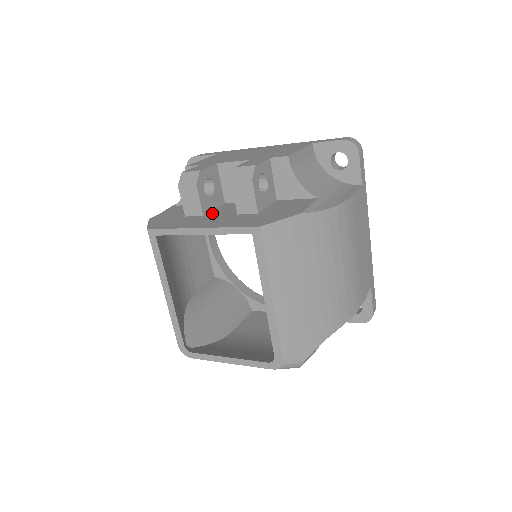
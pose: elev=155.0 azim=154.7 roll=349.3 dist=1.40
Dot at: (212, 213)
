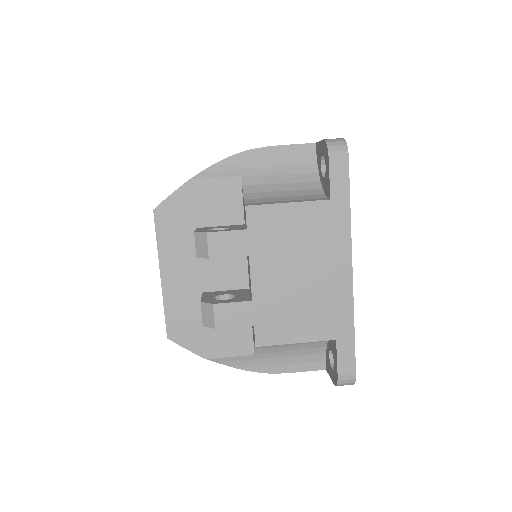
Dot at: occluded
